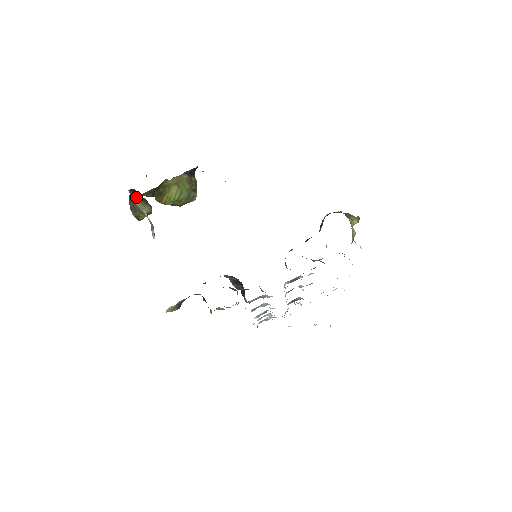
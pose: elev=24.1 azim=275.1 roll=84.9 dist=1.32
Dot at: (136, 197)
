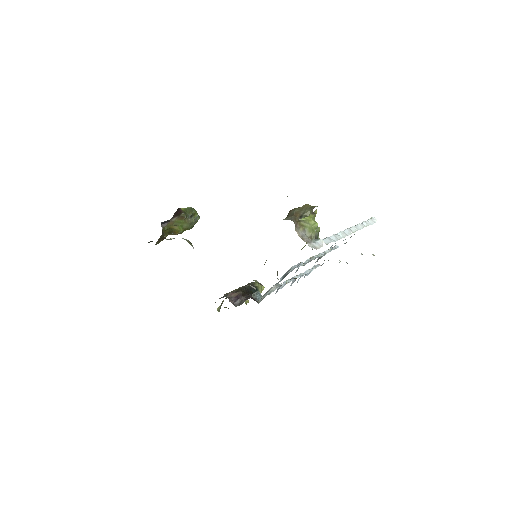
Dot at: (166, 224)
